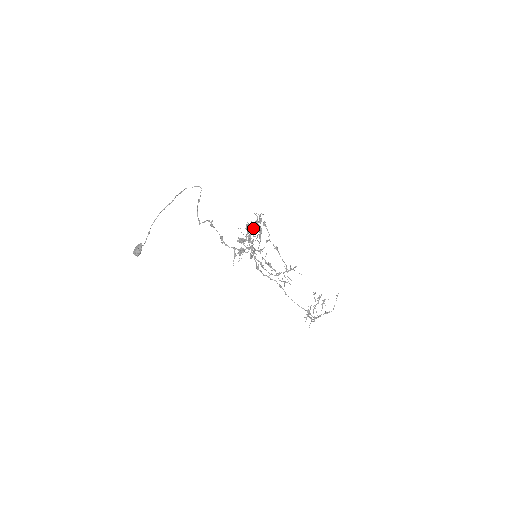
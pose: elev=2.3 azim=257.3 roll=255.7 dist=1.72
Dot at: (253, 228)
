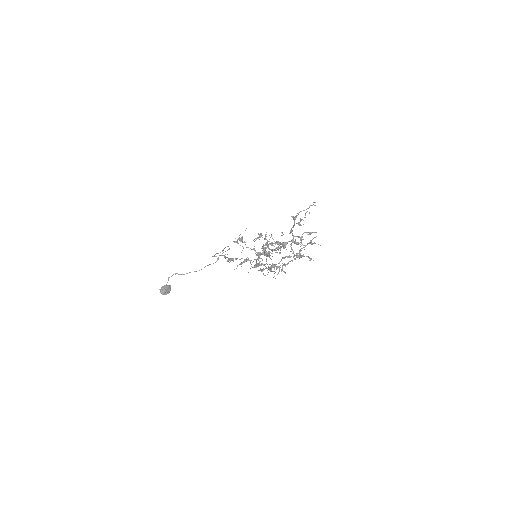
Dot at: (264, 247)
